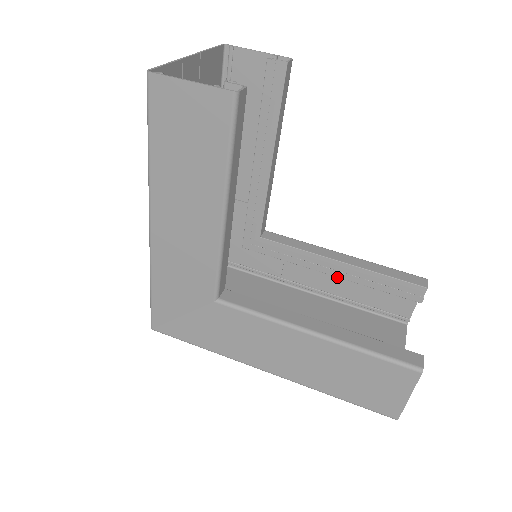
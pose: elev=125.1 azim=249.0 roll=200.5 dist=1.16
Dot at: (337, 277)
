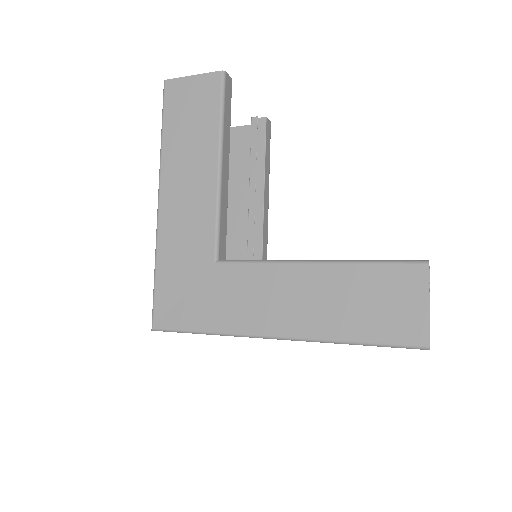
Dot at: occluded
